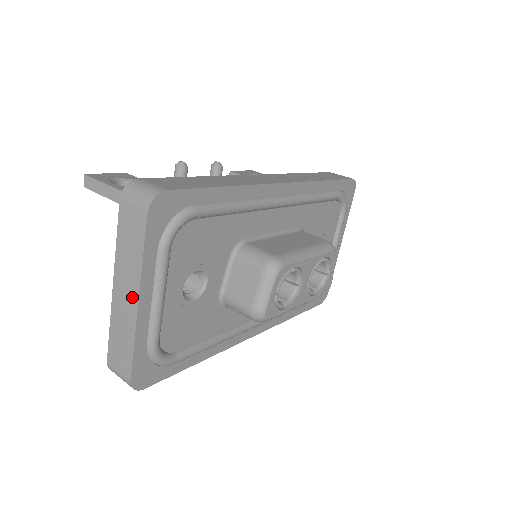
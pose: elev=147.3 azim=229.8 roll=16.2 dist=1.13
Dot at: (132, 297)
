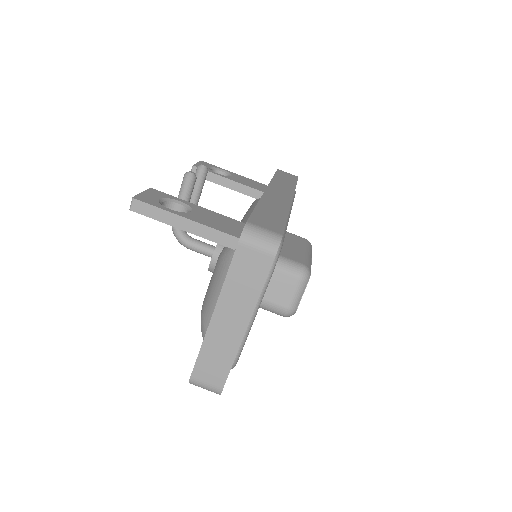
Dot at: (240, 323)
